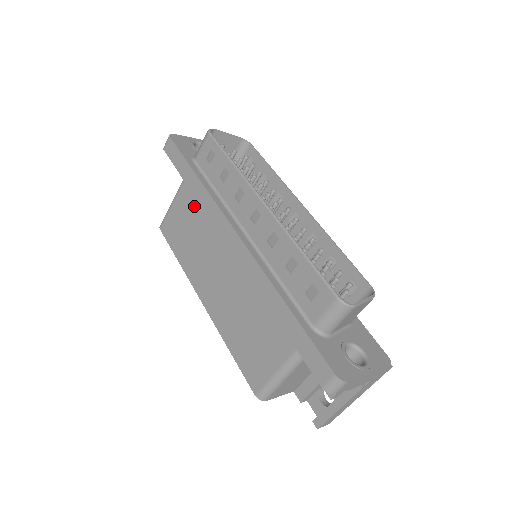
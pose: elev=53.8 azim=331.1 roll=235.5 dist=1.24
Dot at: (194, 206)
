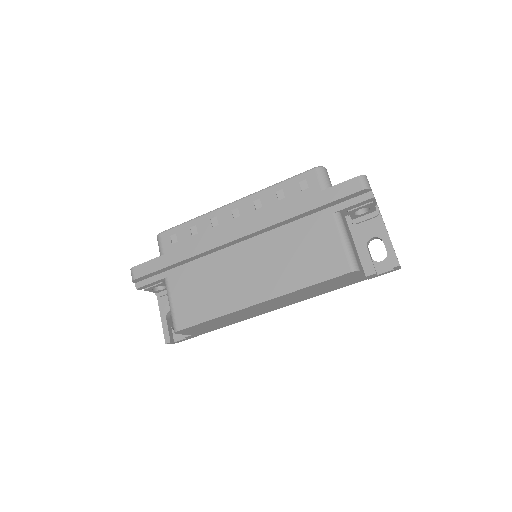
Dot at: (190, 275)
